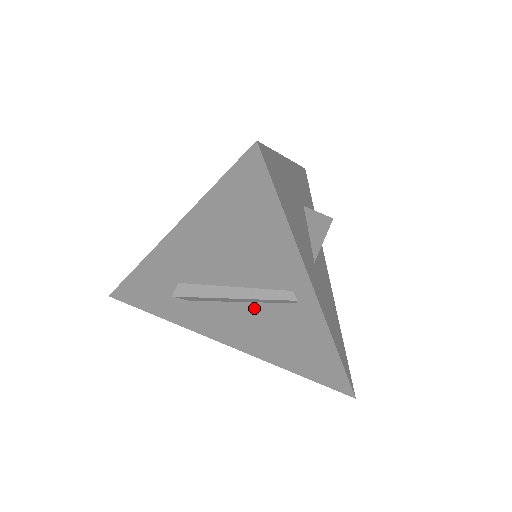
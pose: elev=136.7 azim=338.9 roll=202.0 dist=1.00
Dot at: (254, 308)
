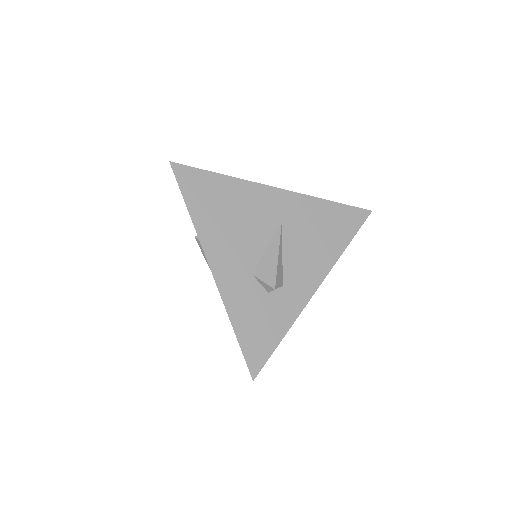
Dot at: occluded
